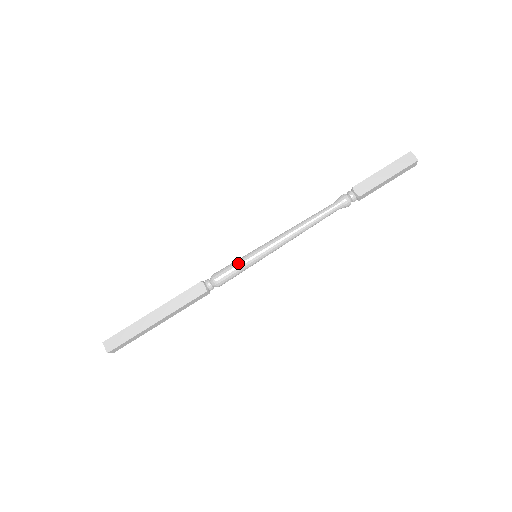
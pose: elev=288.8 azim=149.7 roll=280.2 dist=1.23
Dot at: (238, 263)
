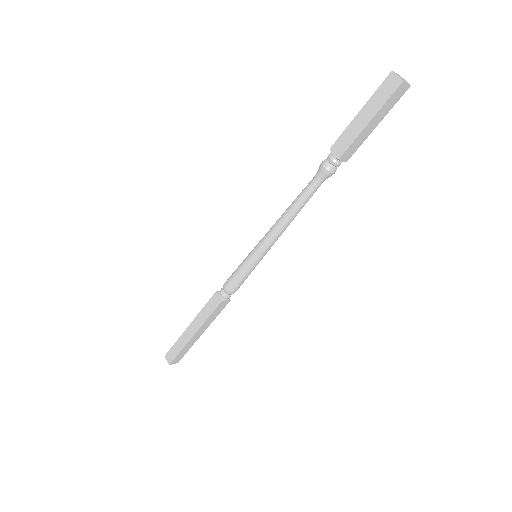
Dot at: (239, 268)
